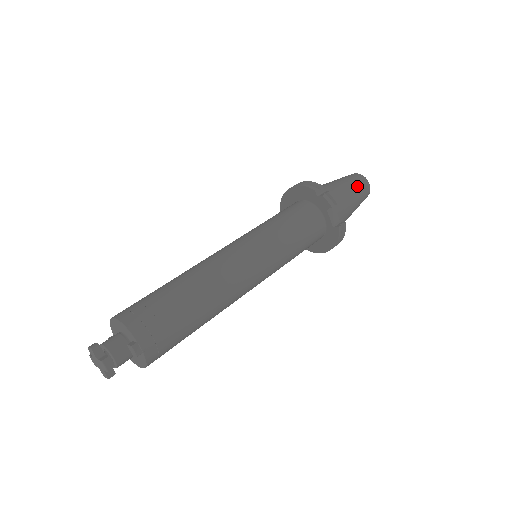
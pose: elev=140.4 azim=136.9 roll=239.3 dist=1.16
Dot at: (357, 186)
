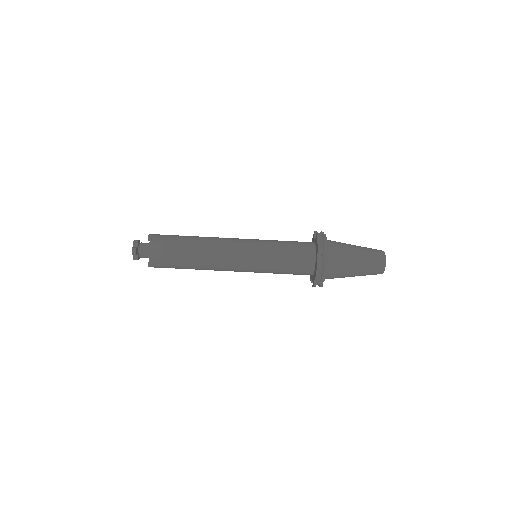
Dot at: (364, 275)
